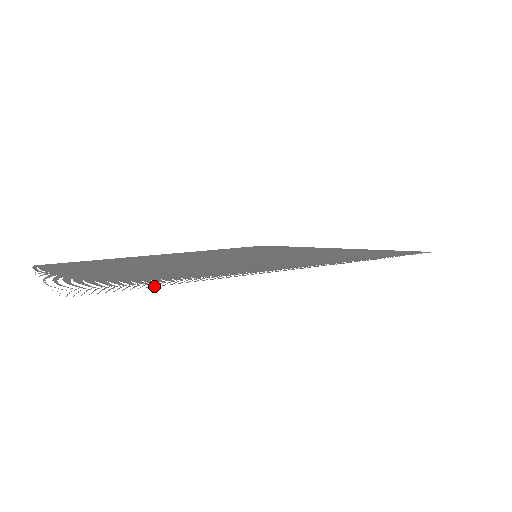
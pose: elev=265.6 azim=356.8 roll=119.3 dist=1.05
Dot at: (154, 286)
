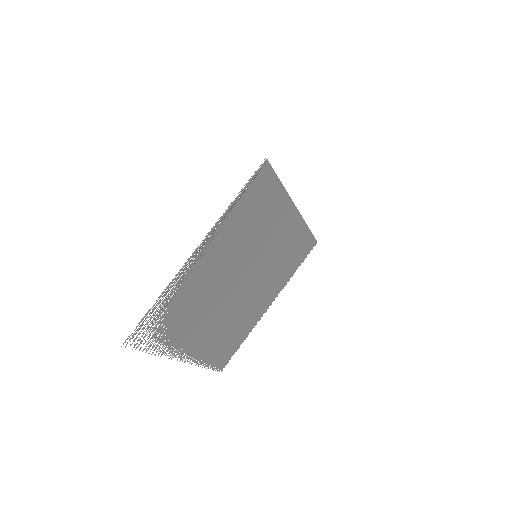
Dot at: occluded
